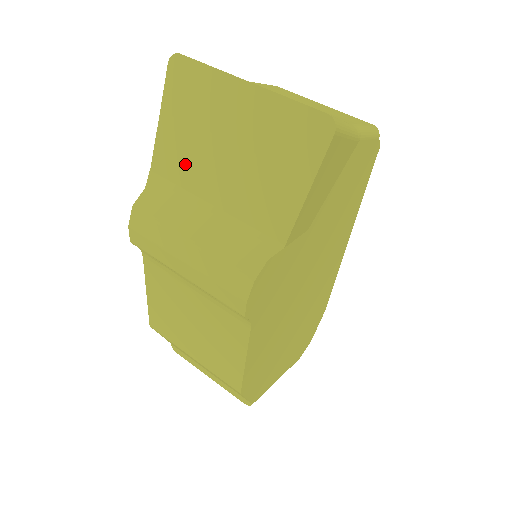
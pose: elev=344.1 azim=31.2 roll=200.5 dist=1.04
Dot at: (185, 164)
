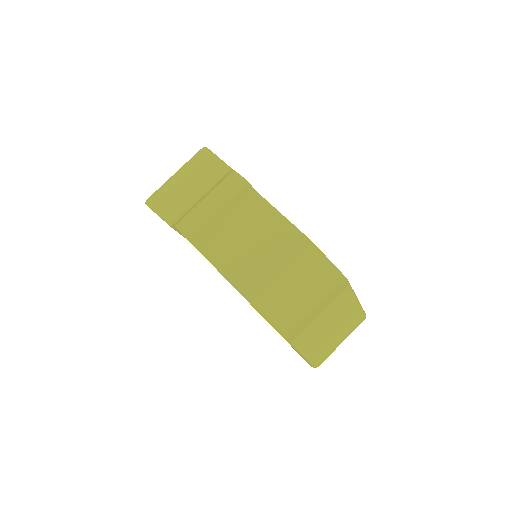
Dot at: (180, 207)
